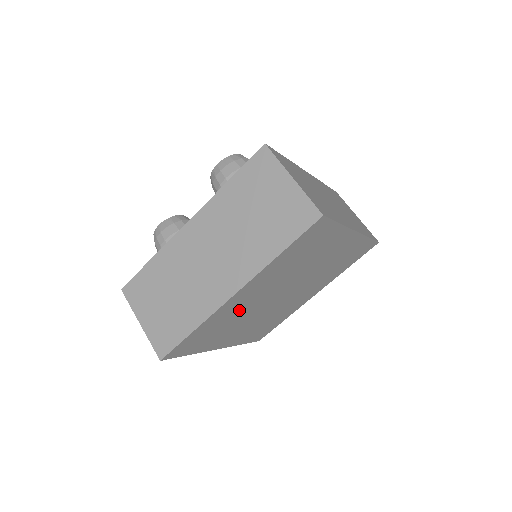
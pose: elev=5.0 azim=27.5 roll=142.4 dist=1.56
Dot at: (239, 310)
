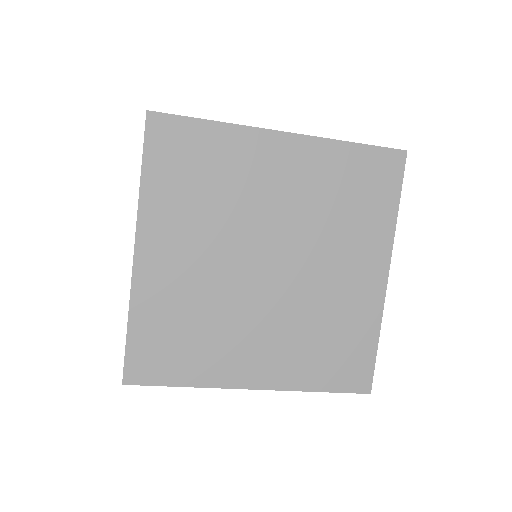
Dot at: (189, 291)
